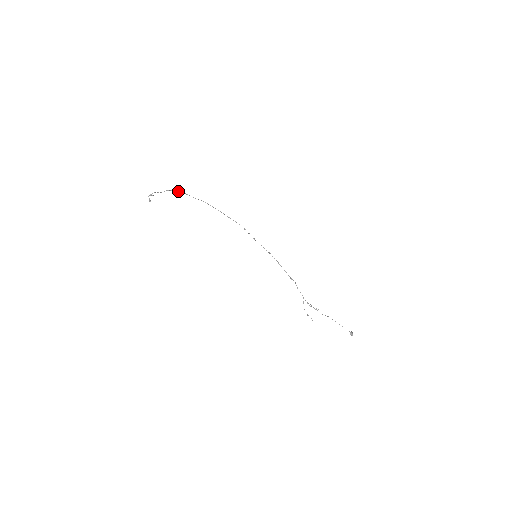
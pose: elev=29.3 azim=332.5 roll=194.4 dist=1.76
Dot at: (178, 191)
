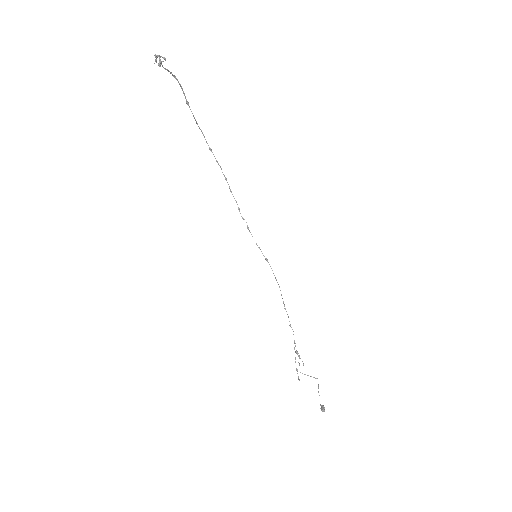
Dot at: occluded
